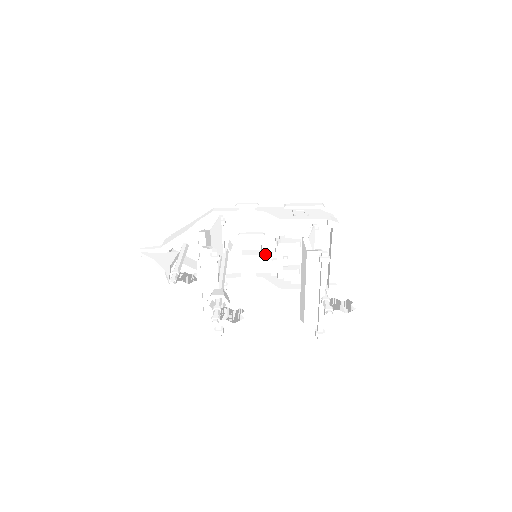
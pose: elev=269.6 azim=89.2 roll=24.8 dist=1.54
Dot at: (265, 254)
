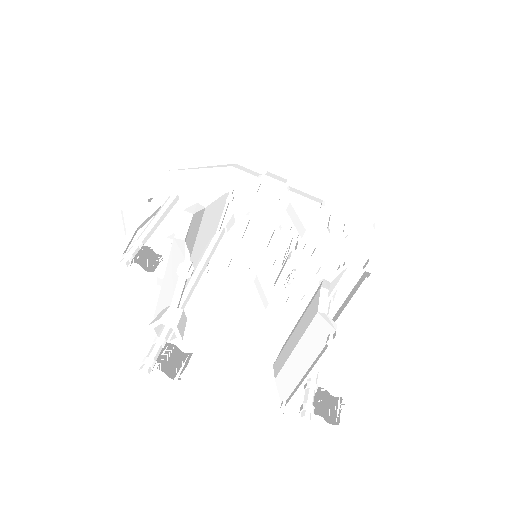
Dot at: (271, 249)
